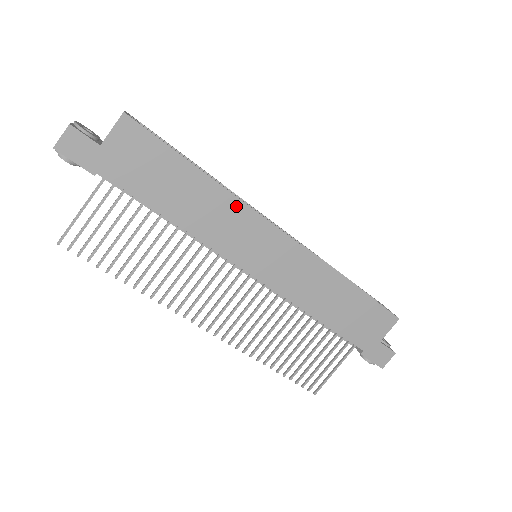
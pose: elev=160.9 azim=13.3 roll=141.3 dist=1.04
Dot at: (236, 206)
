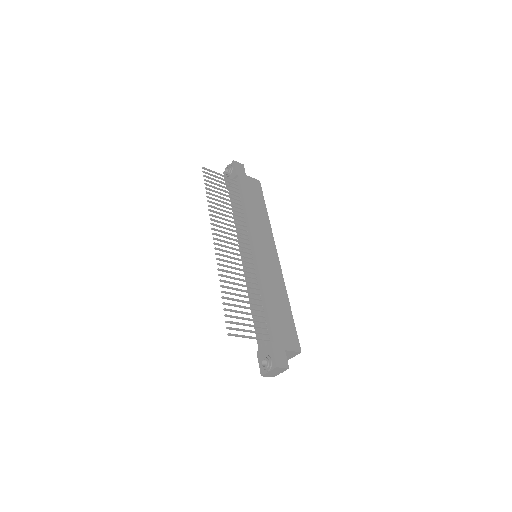
Dot at: (269, 231)
